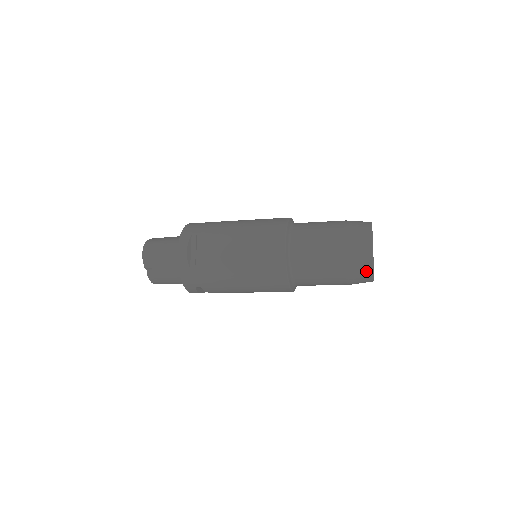
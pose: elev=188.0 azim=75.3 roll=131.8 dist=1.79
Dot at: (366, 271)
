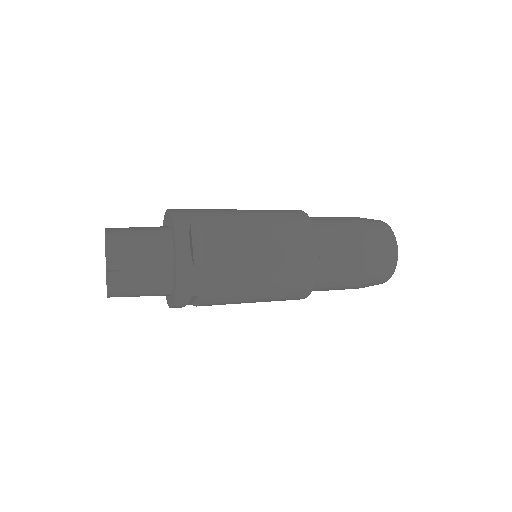
Dot at: (389, 270)
